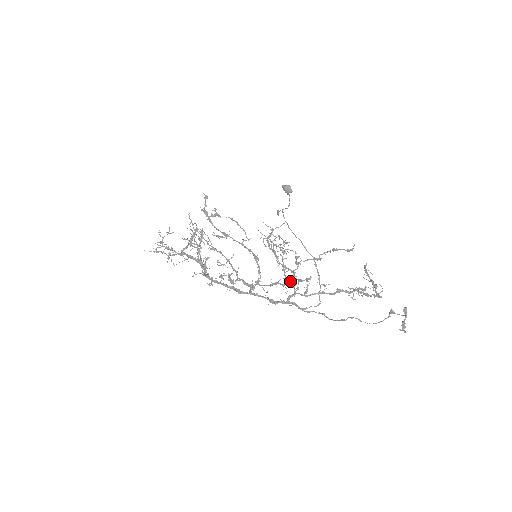
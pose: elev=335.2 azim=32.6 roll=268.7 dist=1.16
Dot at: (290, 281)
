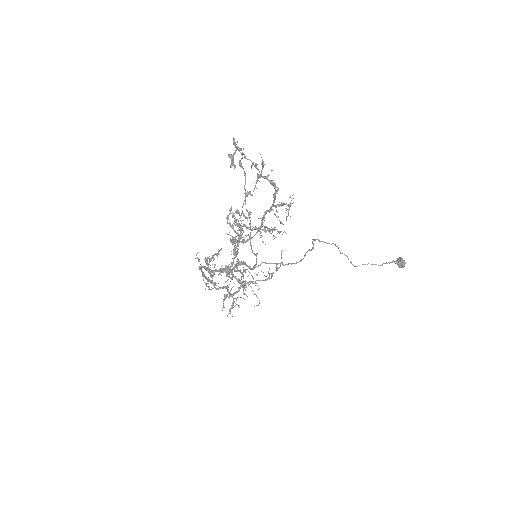
Dot at: (276, 267)
